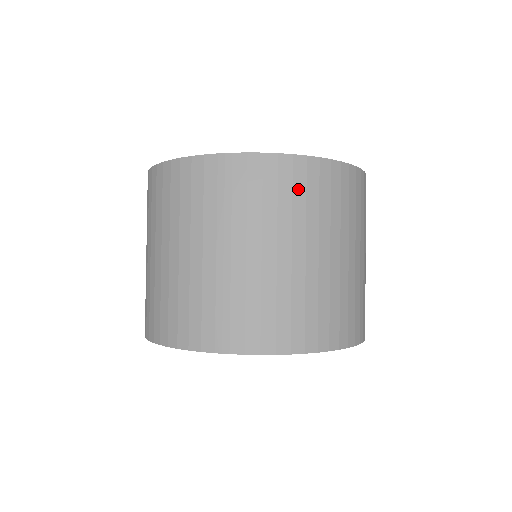
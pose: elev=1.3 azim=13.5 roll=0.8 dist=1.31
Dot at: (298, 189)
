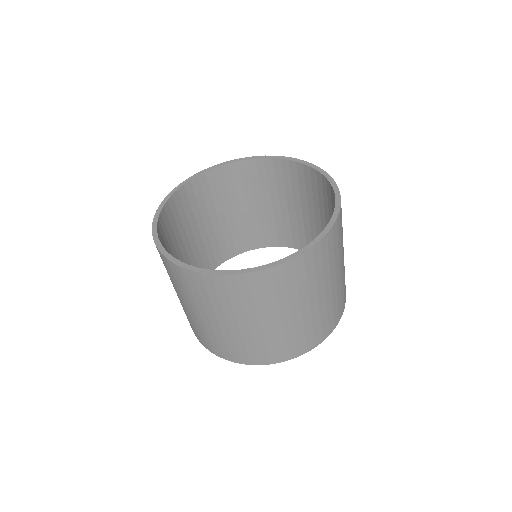
Dot at: (233, 293)
